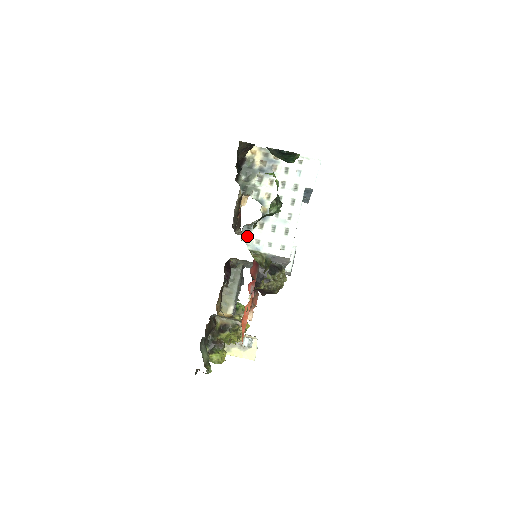
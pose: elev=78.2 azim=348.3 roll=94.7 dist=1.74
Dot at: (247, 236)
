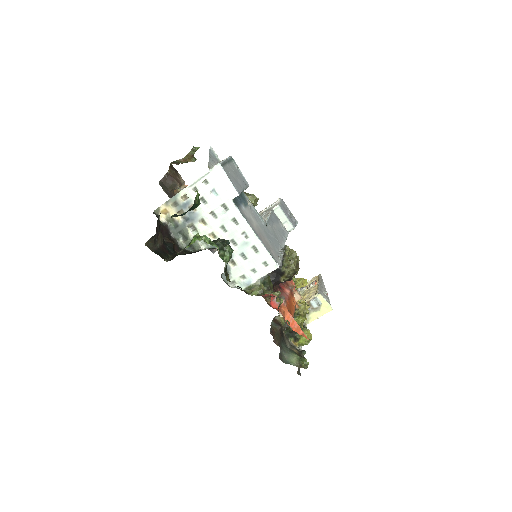
Dot at: (232, 281)
